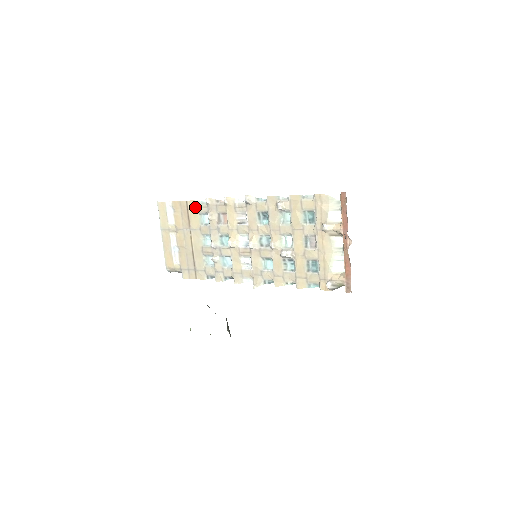
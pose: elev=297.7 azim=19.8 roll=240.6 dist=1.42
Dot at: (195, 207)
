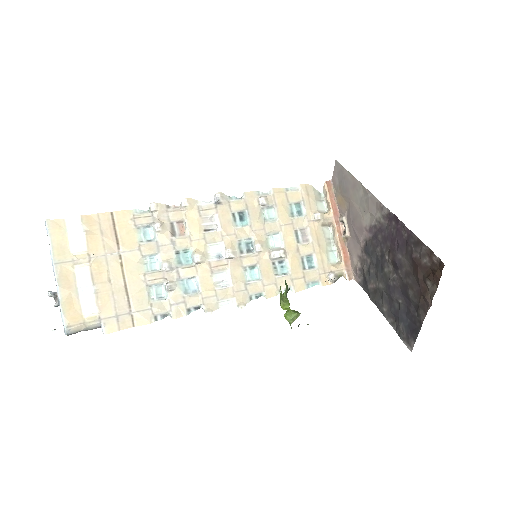
Dot at: (129, 219)
